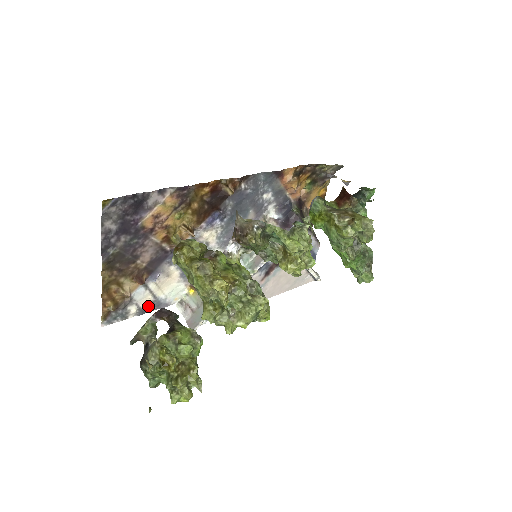
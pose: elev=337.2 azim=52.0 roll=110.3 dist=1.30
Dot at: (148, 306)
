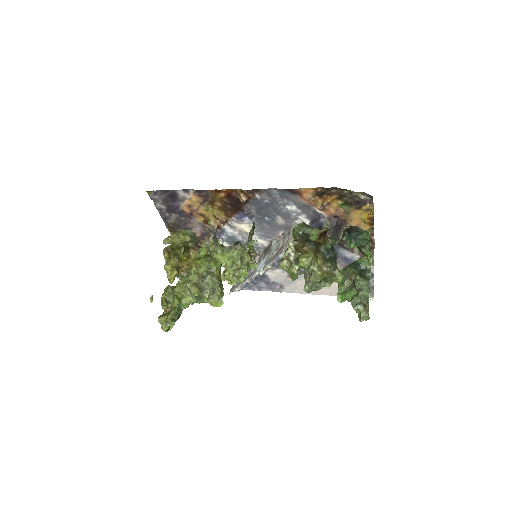
Dot at: occluded
